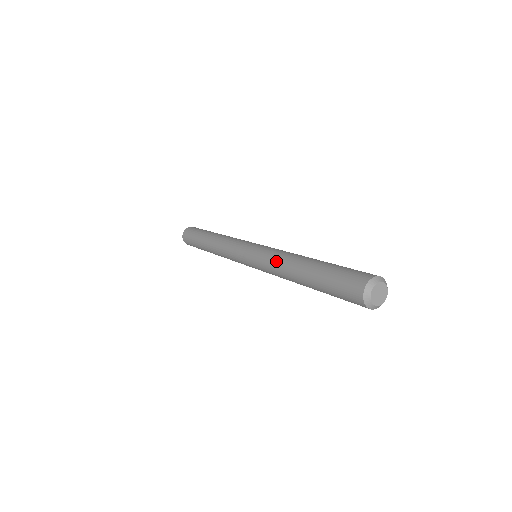
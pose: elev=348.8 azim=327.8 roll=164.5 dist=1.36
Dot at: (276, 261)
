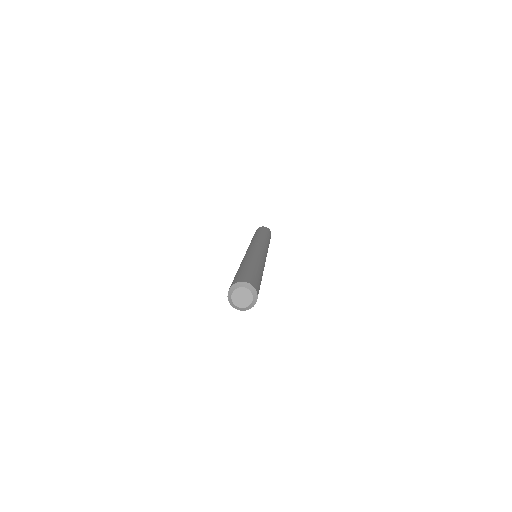
Dot at: occluded
